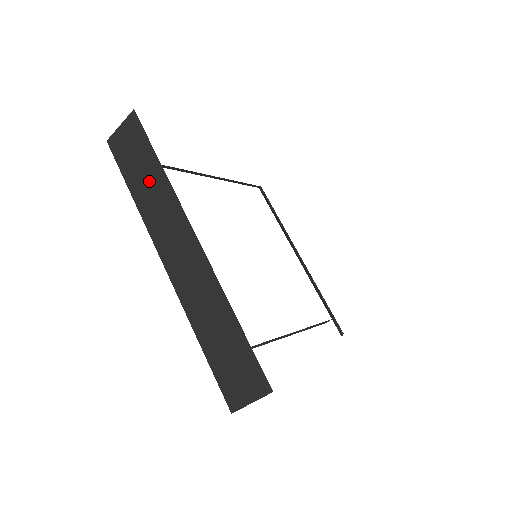
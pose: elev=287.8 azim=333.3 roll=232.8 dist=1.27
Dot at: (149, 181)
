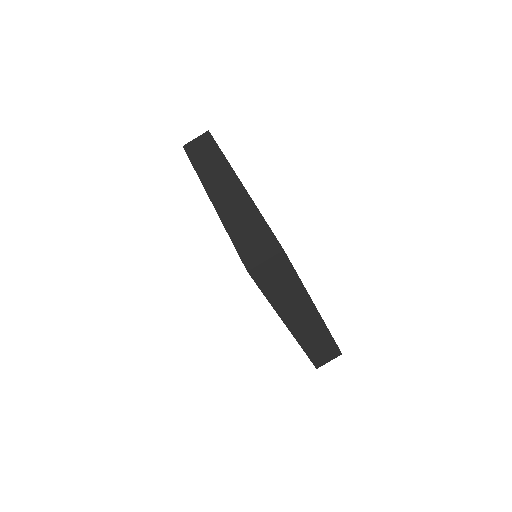
Dot at: (210, 160)
